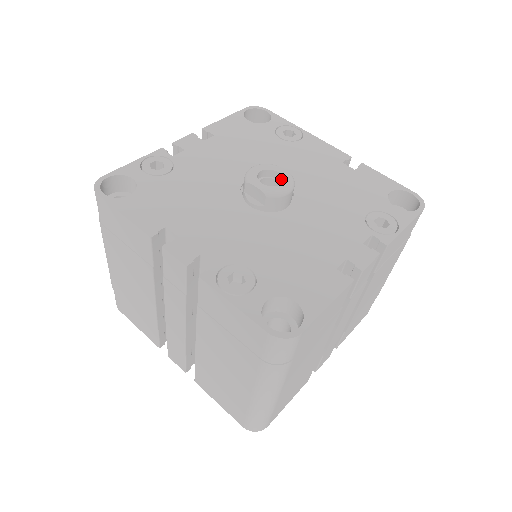
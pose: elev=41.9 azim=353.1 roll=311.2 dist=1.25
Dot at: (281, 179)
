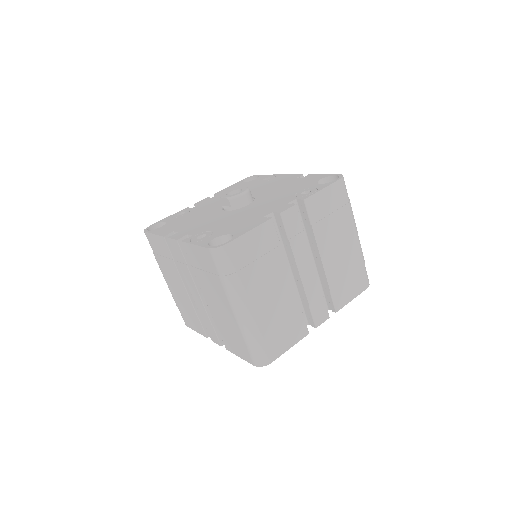
Dot at: occluded
